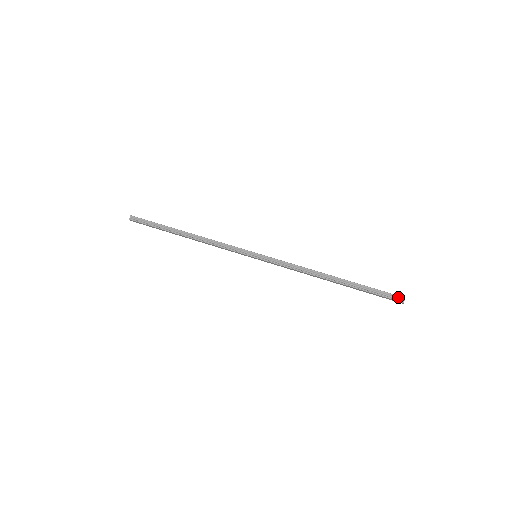
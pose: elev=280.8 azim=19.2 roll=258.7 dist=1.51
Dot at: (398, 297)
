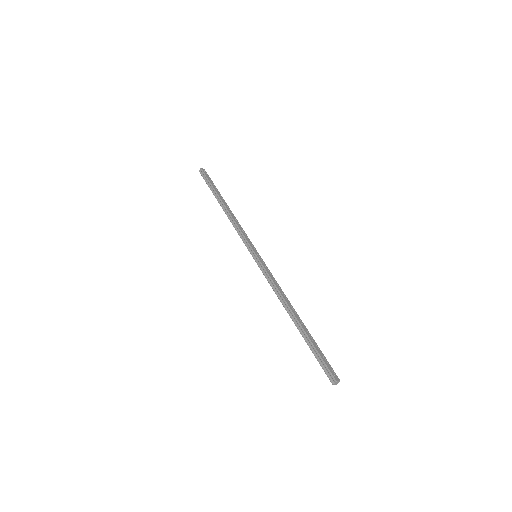
Dot at: (331, 376)
